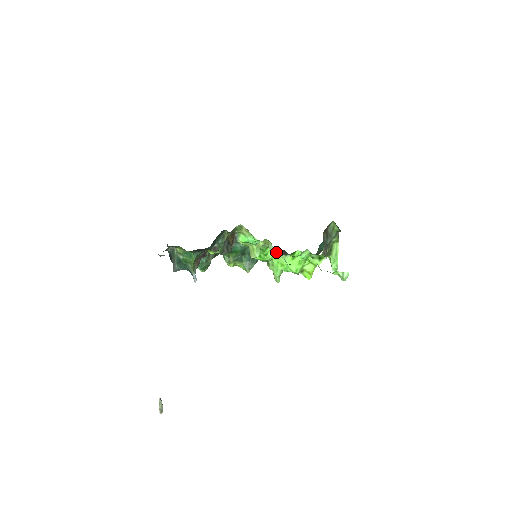
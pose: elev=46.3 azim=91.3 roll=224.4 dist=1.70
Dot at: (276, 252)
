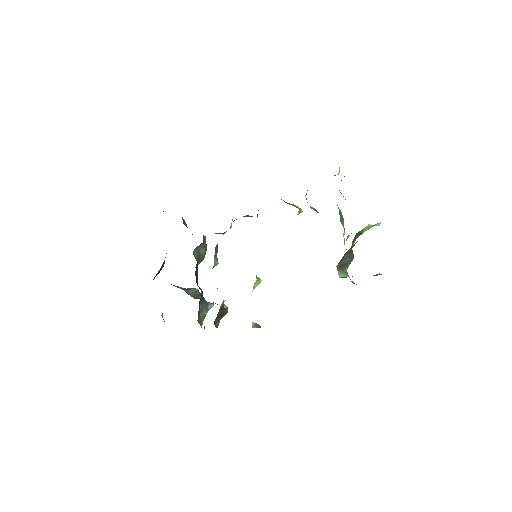
Dot at: occluded
